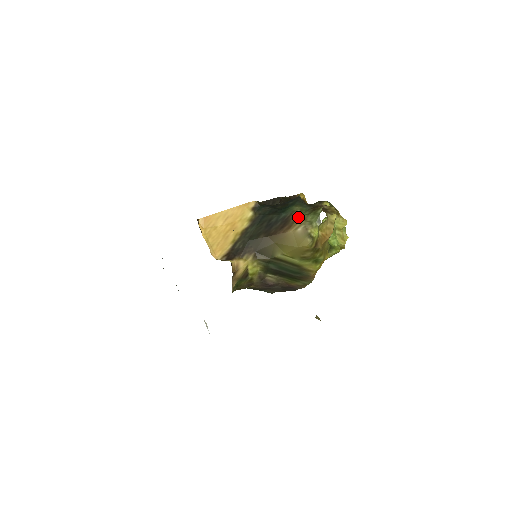
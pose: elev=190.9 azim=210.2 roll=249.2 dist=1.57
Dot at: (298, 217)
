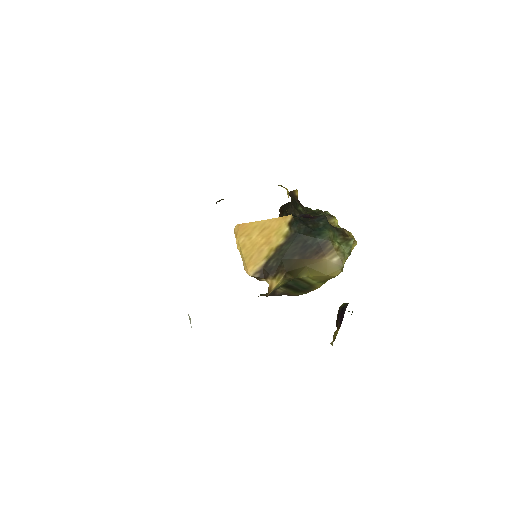
Dot at: (334, 246)
